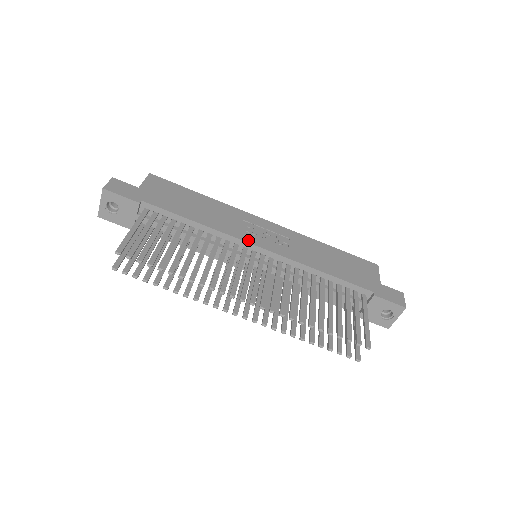
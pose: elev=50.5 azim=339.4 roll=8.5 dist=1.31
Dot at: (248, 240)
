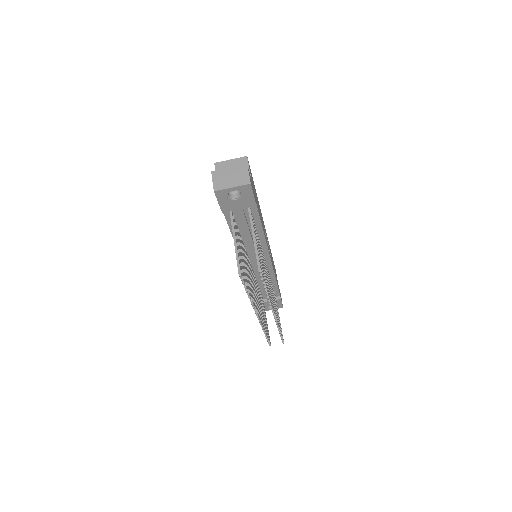
Dot at: occluded
